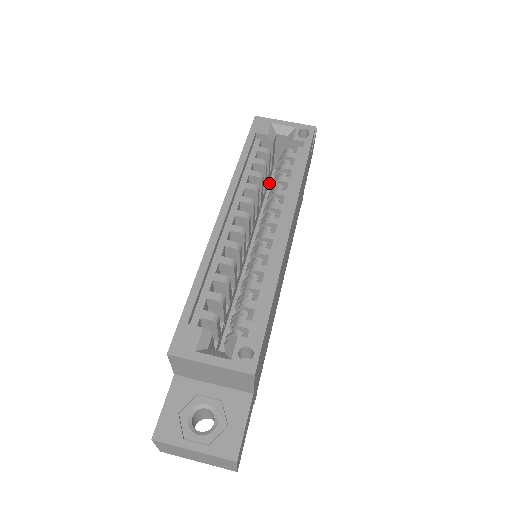
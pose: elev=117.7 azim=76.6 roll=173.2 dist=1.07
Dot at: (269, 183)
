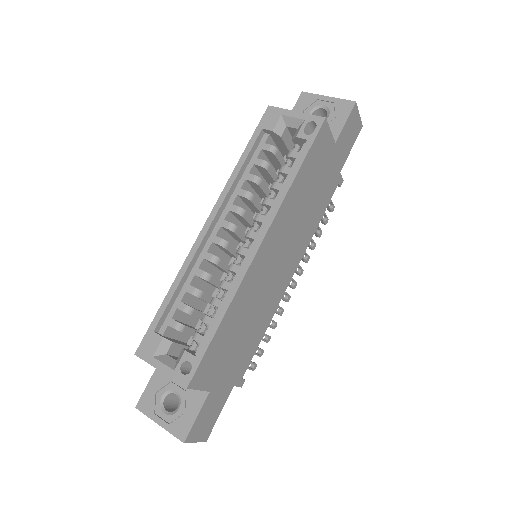
Dot at: occluded
